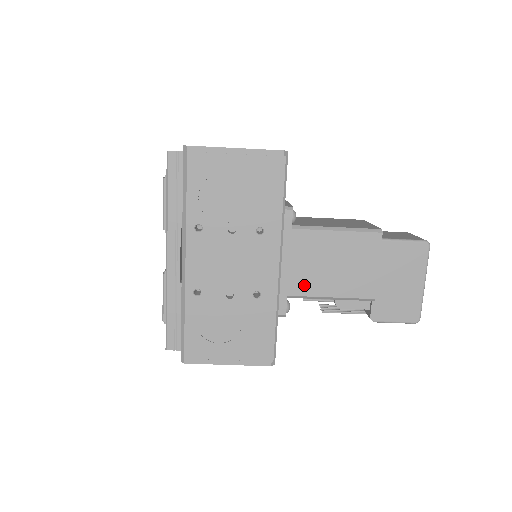
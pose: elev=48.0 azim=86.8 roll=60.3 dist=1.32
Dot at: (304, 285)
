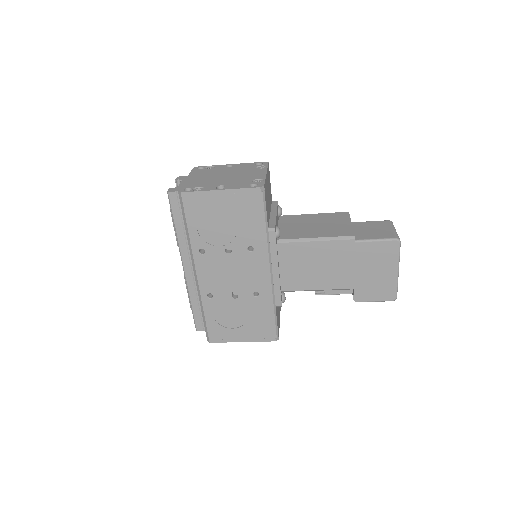
Dot at: (294, 283)
